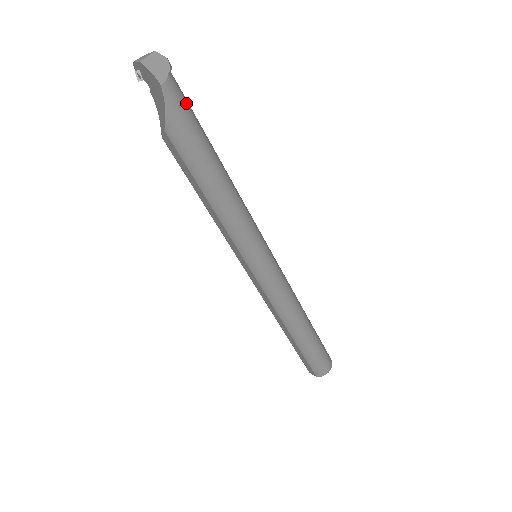
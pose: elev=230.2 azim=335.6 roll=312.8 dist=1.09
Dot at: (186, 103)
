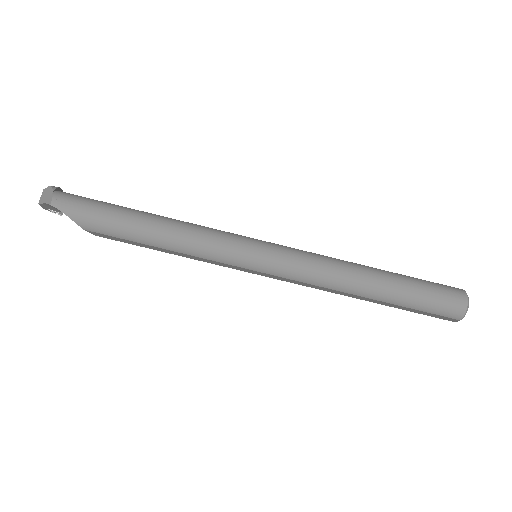
Dot at: (81, 199)
